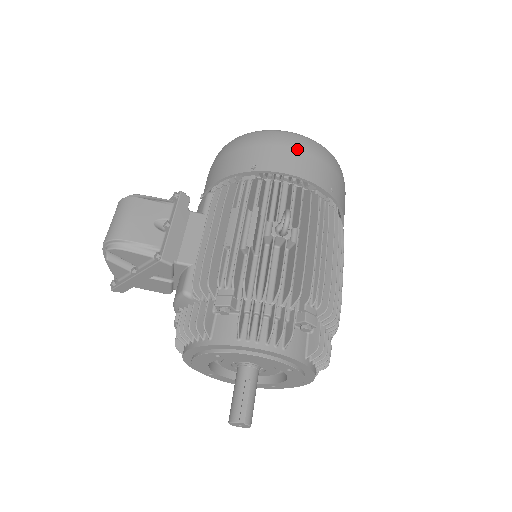
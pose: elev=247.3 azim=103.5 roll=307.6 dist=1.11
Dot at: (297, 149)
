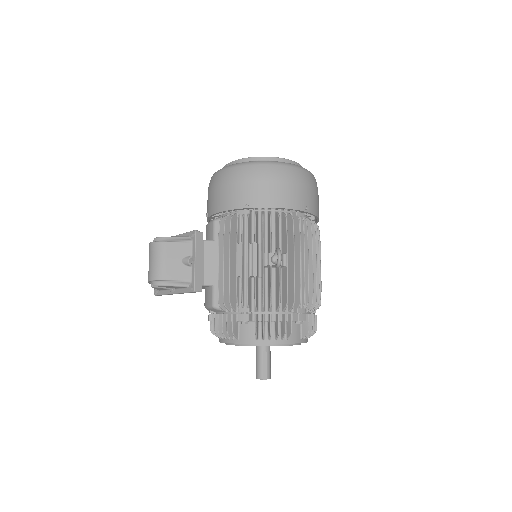
Dot at: (278, 181)
